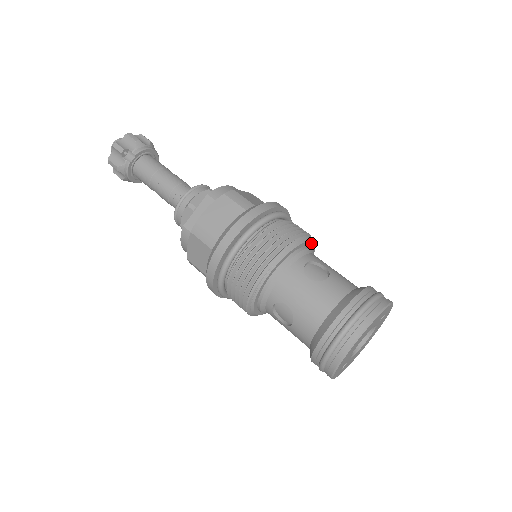
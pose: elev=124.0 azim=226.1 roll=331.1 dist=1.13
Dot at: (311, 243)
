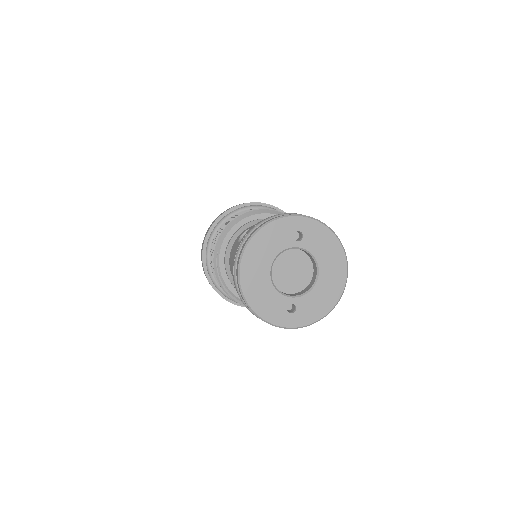
Dot at: (265, 215)
